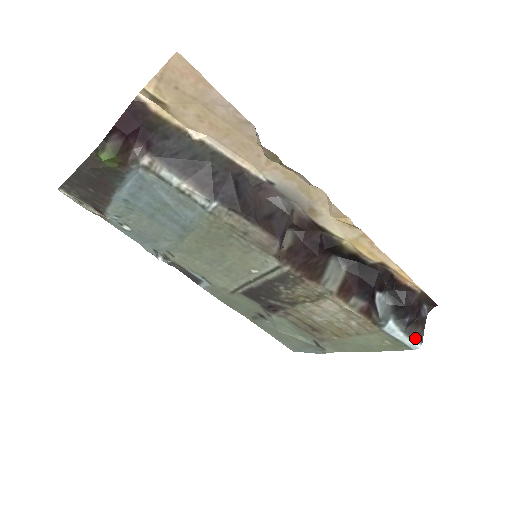
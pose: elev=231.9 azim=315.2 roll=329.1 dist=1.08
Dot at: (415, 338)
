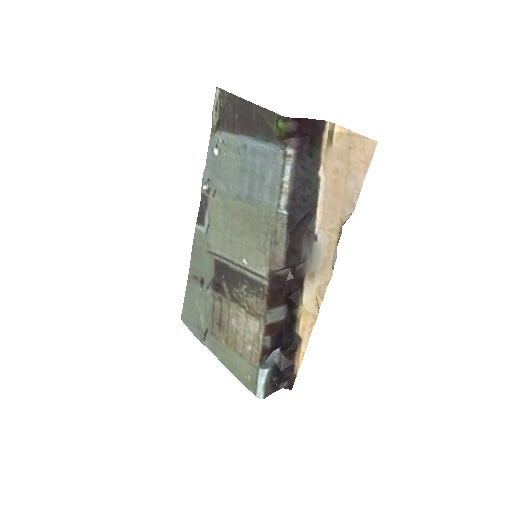
Dot at: (265, 392)
